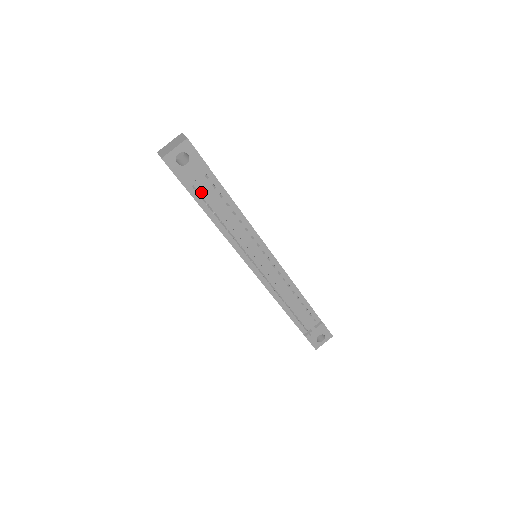
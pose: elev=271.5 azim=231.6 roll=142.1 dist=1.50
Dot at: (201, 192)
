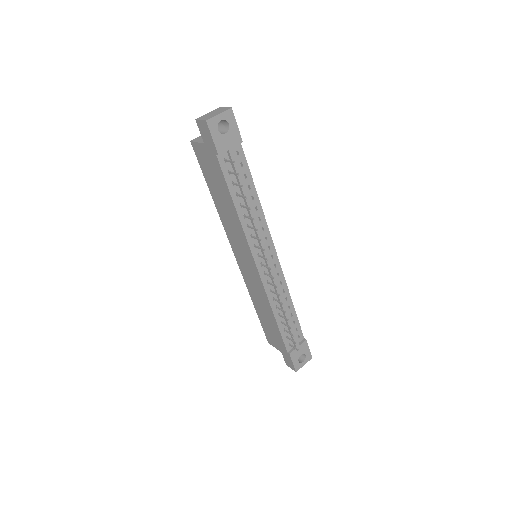
Dot at: (230, 167)
